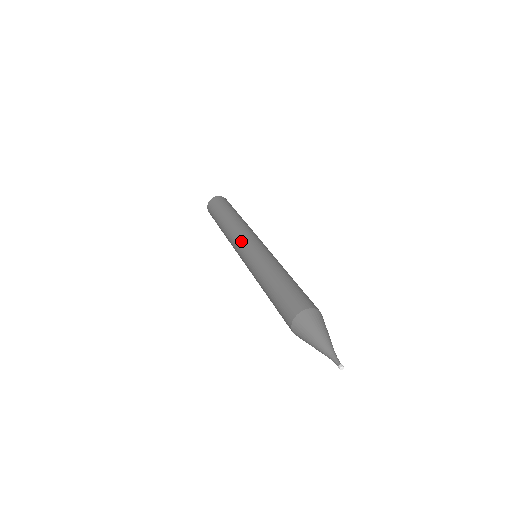
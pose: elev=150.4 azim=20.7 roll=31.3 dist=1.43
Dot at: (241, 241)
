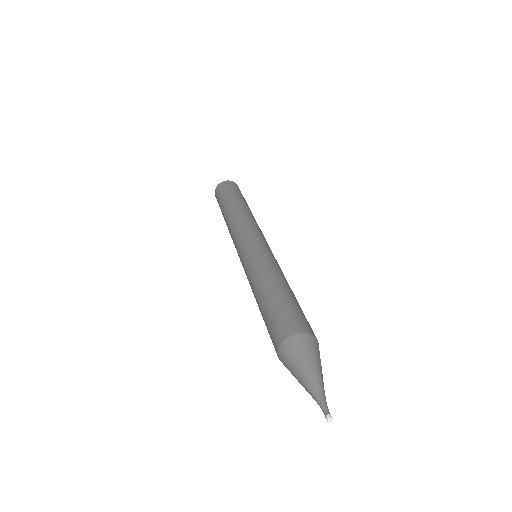
Dot at: (249, 232)
